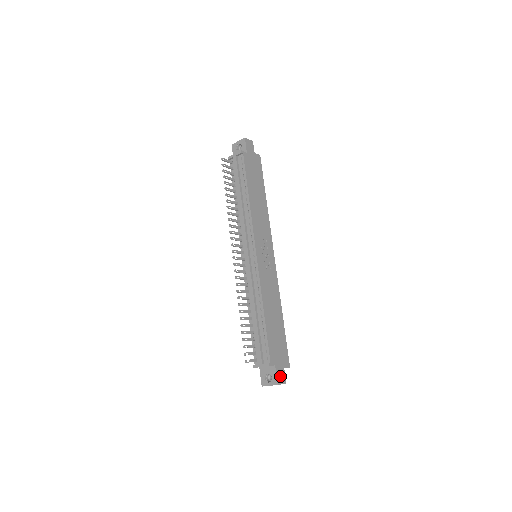
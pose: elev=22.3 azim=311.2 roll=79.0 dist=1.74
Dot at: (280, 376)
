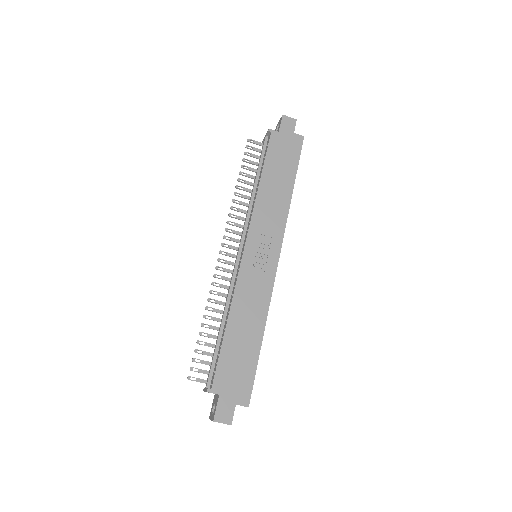
Dot at: (223, 412)
